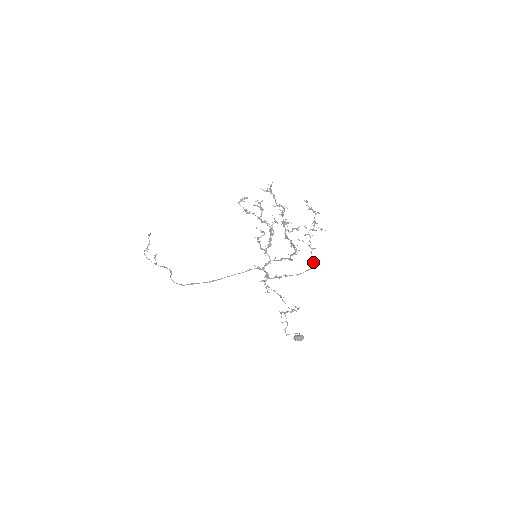
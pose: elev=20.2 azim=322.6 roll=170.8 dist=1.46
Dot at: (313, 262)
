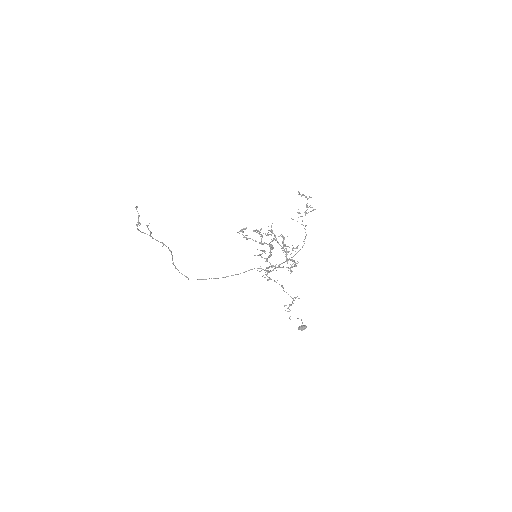
Dot at: (306, 235)
